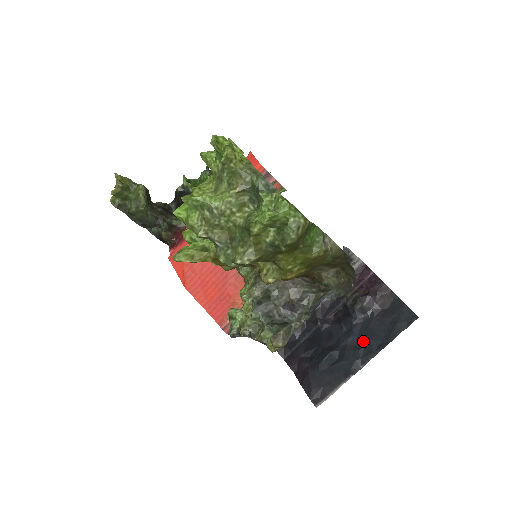
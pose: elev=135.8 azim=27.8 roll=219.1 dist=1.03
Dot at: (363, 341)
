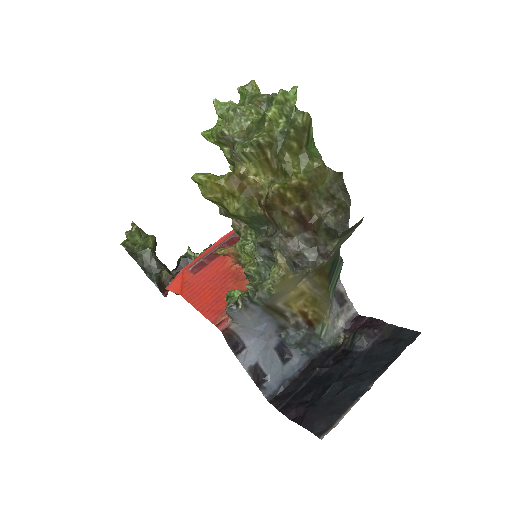
Dot at: (368, 366)
